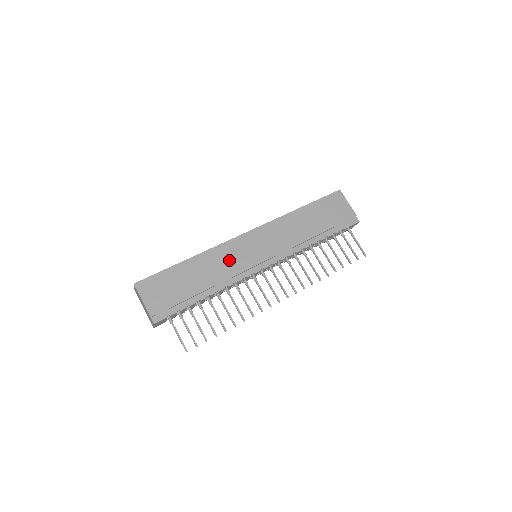
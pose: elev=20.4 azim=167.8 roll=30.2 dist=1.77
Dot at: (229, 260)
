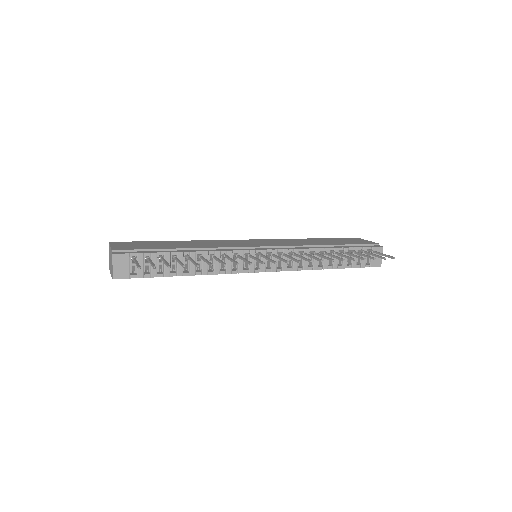
Dot at: (221, 244)
